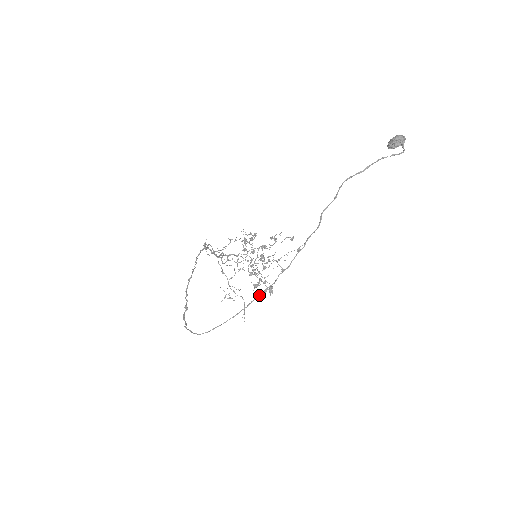
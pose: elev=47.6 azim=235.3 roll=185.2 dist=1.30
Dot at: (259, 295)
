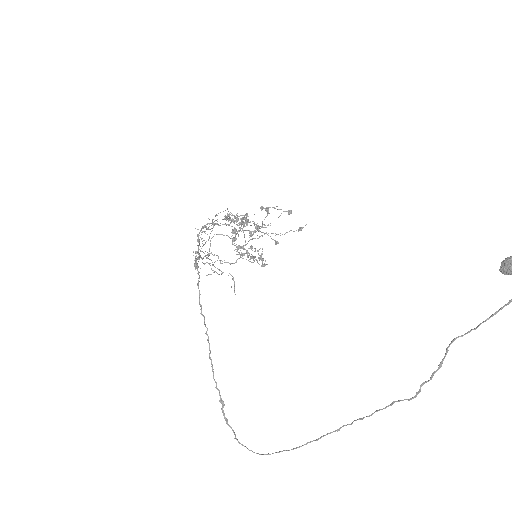
Dot at: occluded
